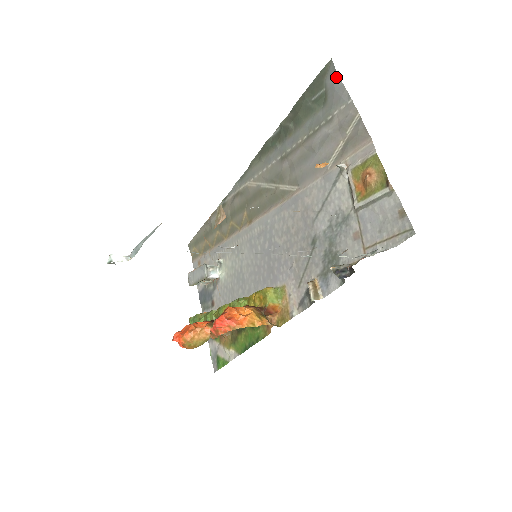
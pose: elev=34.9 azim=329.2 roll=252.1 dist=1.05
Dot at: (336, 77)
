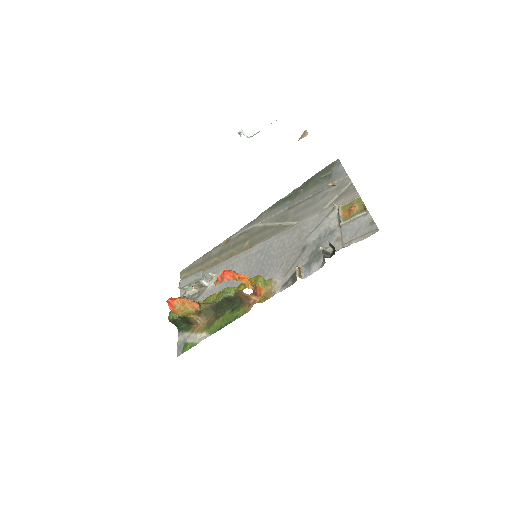
Dot at: (340, 166)
